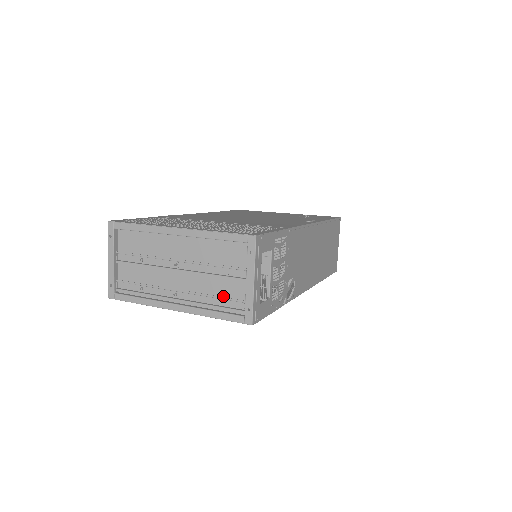
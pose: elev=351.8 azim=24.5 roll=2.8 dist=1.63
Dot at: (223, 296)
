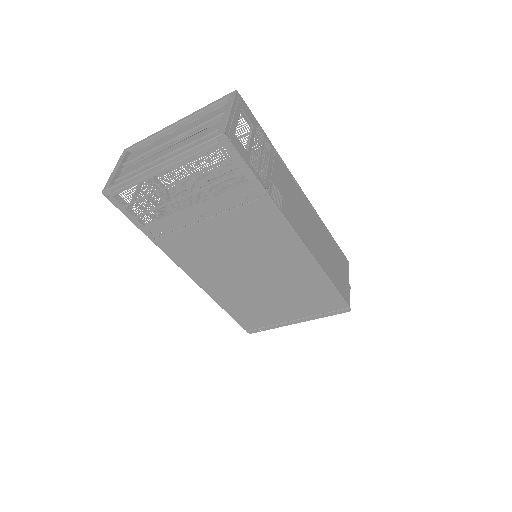
Dot at: (203, 139)
